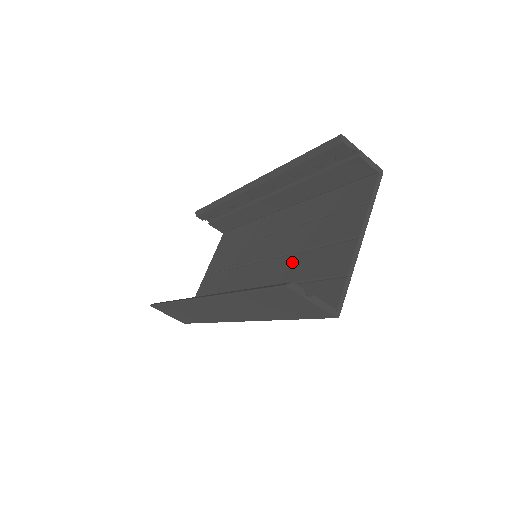
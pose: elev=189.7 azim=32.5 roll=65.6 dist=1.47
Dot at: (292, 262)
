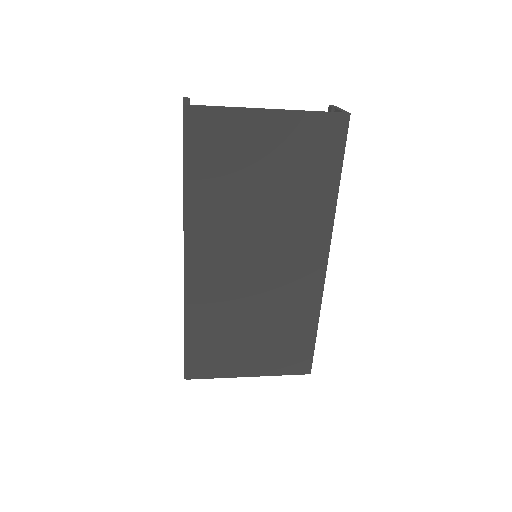
Dot at: (250, 203)
